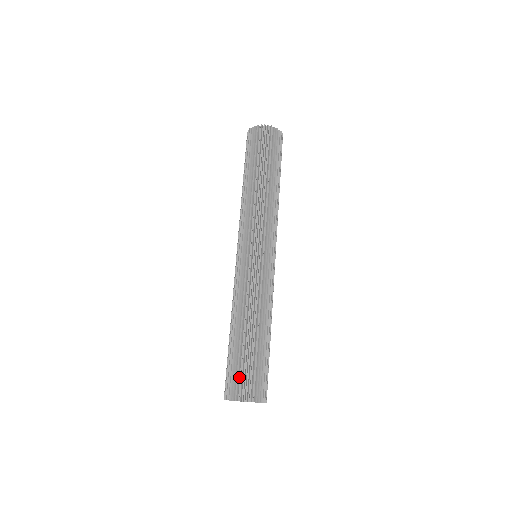
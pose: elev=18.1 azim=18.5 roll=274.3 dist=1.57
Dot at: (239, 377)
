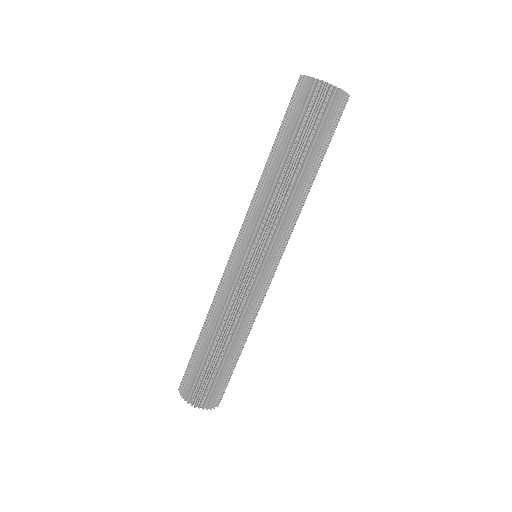
Dot at: (189, 376)
